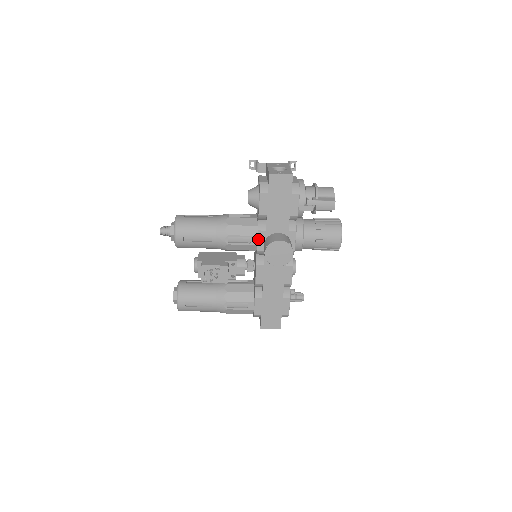
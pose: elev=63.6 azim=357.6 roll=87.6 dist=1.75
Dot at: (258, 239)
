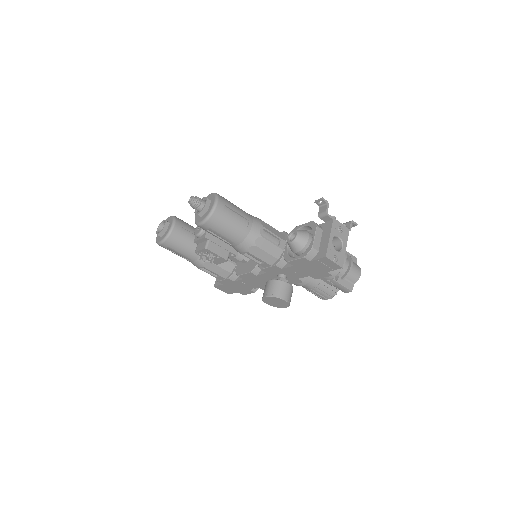
Dot at: (270, 267)
